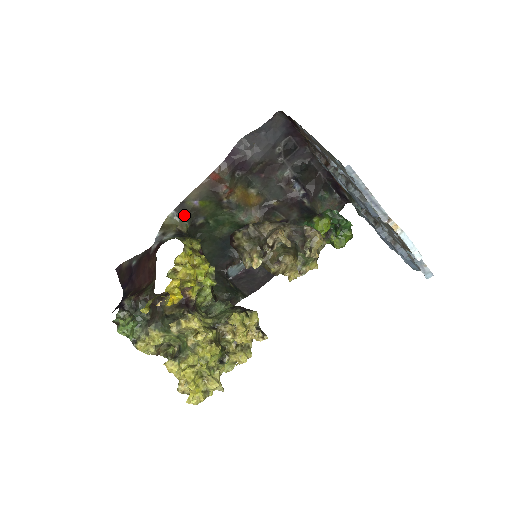
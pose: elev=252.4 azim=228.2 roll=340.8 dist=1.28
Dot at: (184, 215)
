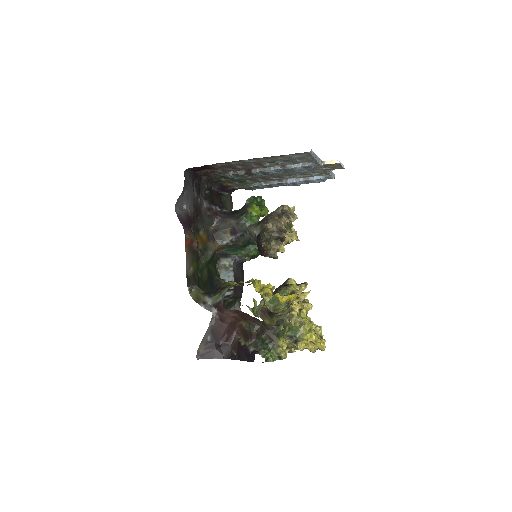
Dot at: (193, 284)
